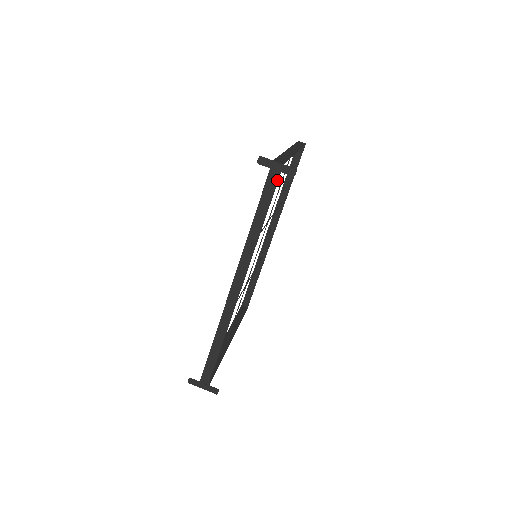
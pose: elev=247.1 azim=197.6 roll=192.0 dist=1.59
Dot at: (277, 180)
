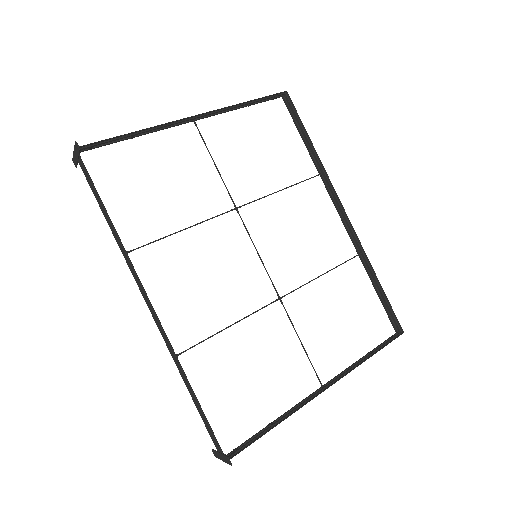
Dot at: (84, 167)
